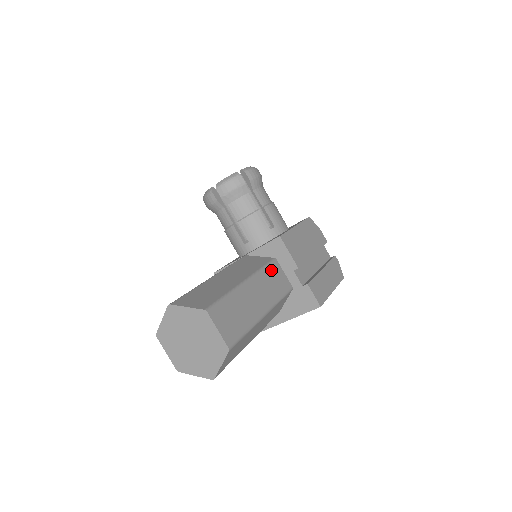
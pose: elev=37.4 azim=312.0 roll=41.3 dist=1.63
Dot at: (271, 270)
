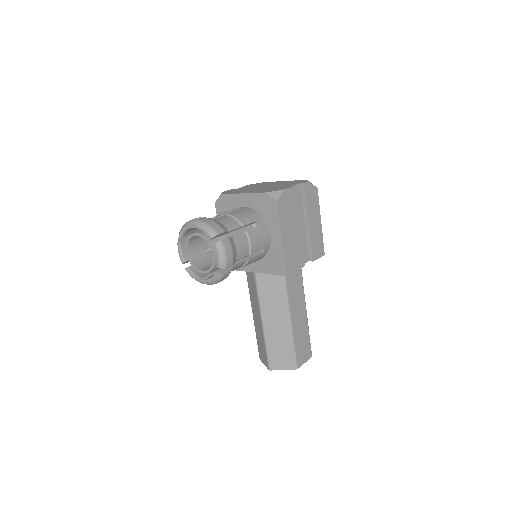
Dot at: (289, 284)
